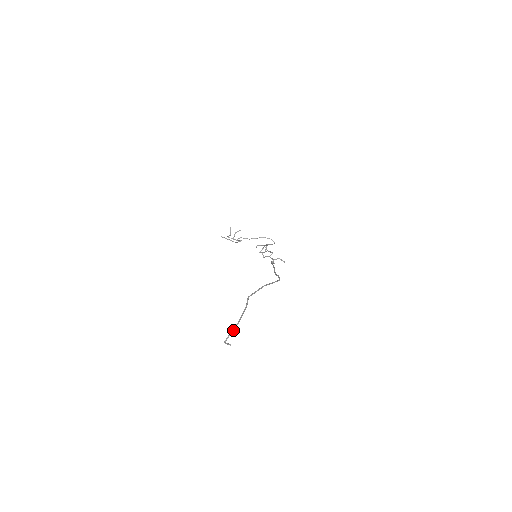
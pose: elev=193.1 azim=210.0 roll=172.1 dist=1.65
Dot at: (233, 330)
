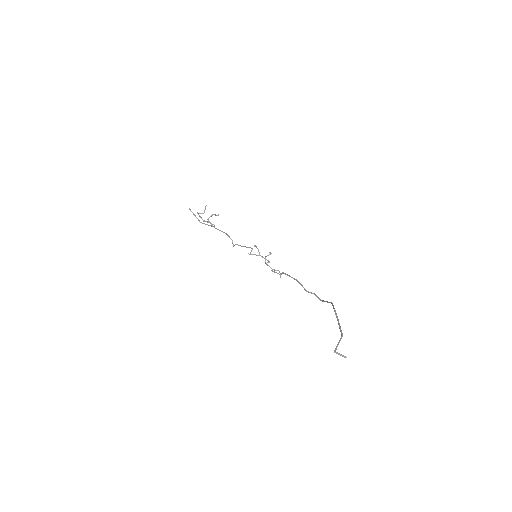
Dot at: occluded
